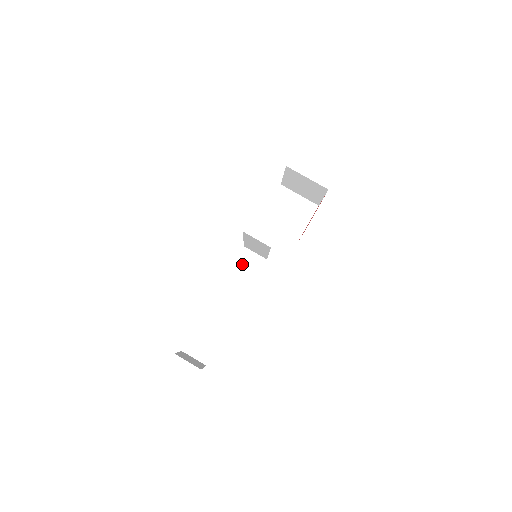
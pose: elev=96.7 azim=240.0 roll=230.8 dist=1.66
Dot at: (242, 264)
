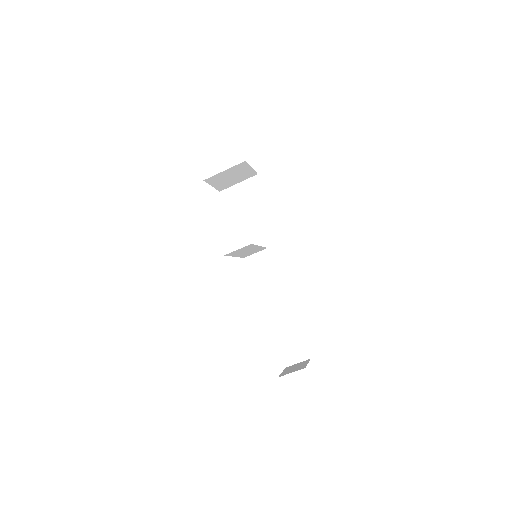
Dot at: (256, 270)
